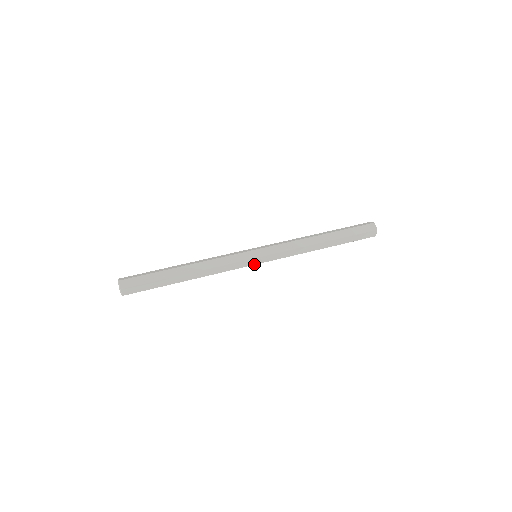
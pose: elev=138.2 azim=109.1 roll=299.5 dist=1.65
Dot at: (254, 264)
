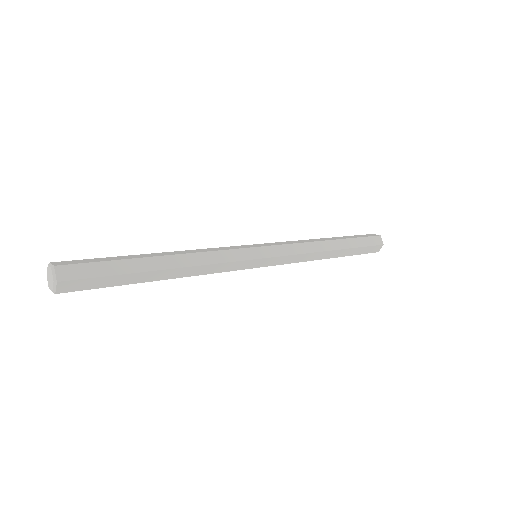
Dot at: (254, 267)
